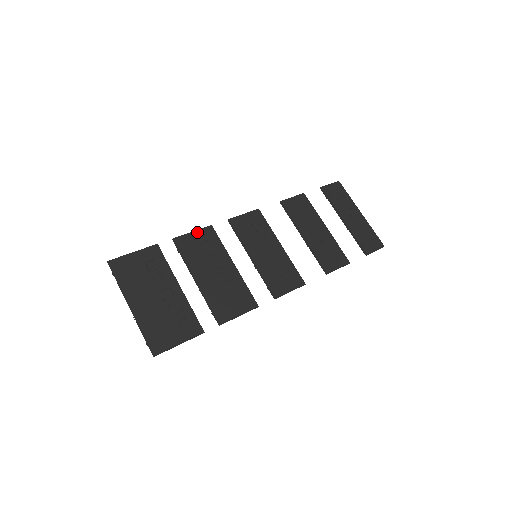
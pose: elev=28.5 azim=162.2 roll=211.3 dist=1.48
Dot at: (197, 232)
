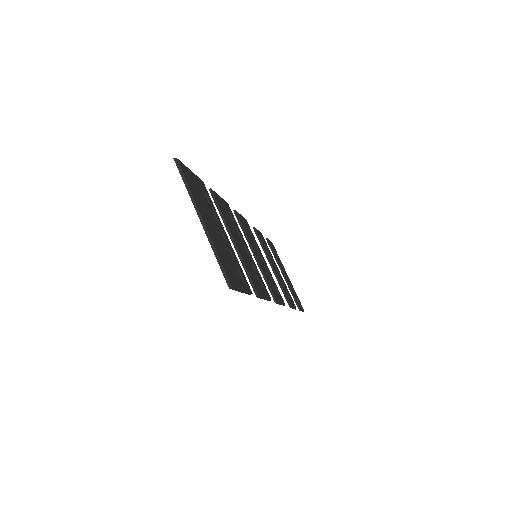
Dot at: (222, 199)
